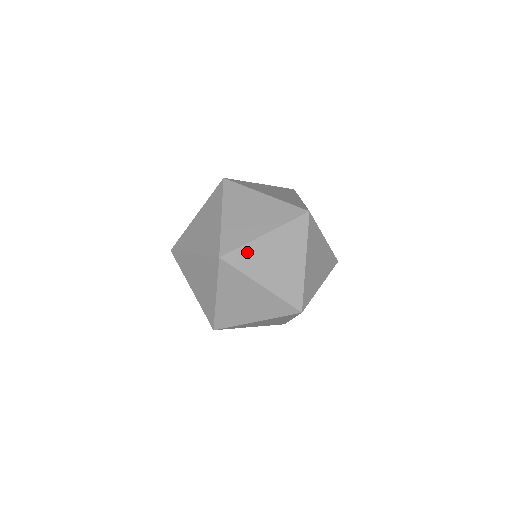
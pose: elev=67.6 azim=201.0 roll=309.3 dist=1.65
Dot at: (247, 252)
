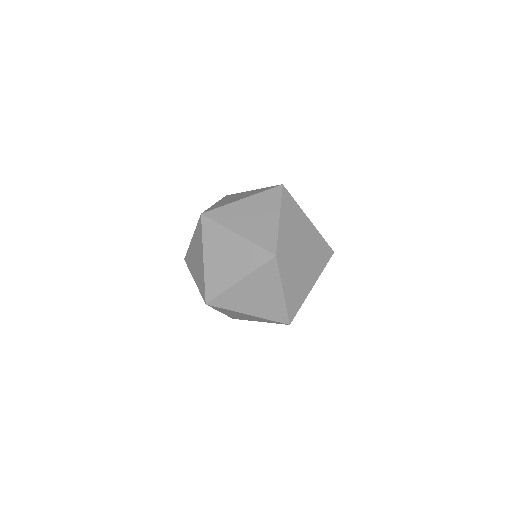
Dot at: (225, 210)
